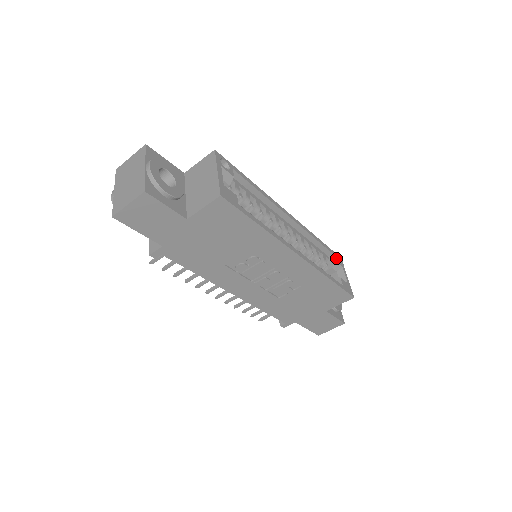
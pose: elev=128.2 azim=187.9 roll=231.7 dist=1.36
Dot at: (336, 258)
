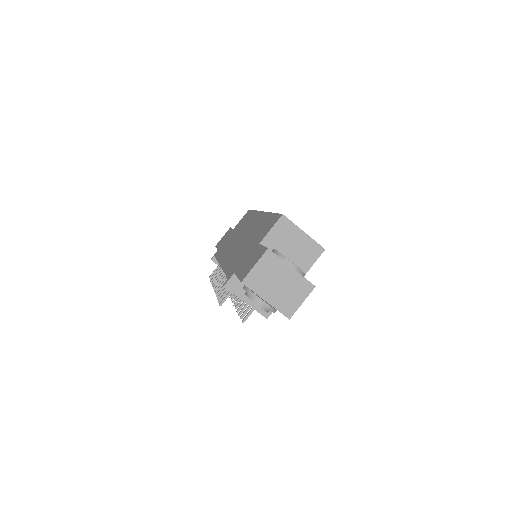
Dot at: occluded
